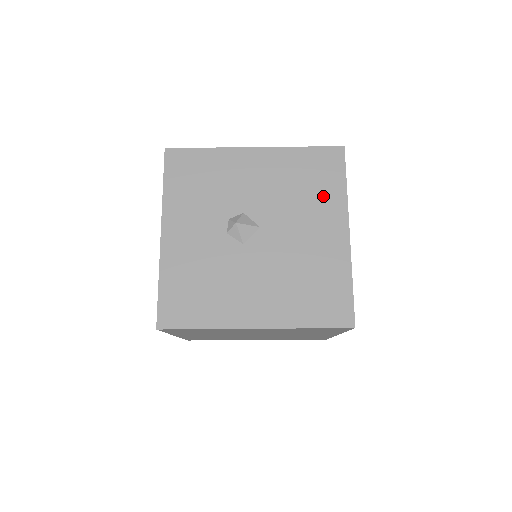
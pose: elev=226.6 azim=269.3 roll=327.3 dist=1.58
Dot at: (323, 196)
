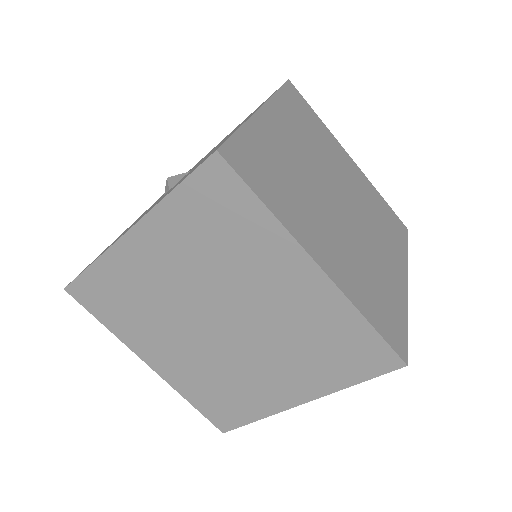
Dot at: occluded
